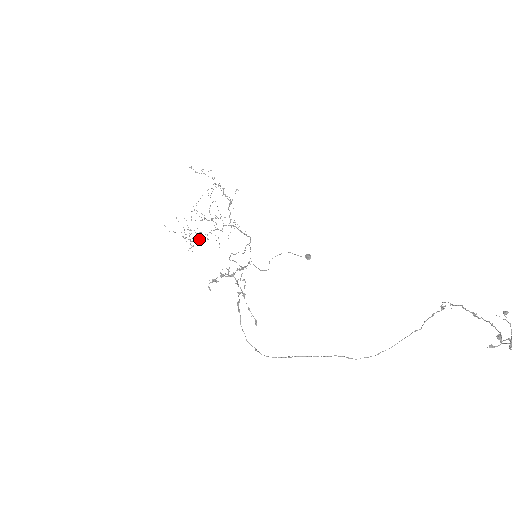
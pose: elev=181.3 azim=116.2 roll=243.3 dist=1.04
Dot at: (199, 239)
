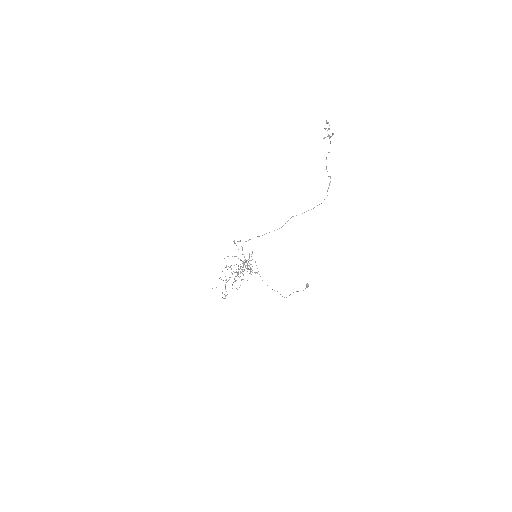
Dot at: occluded
